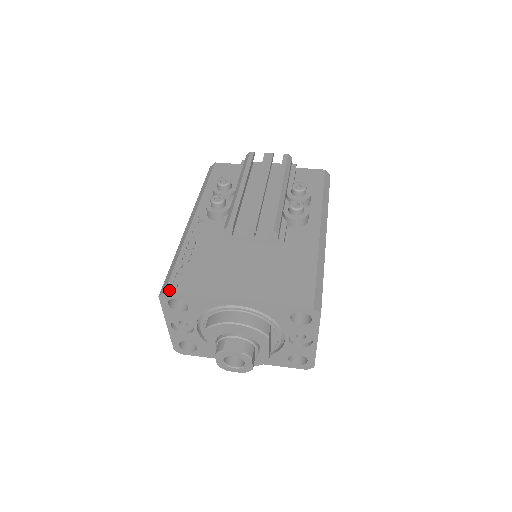
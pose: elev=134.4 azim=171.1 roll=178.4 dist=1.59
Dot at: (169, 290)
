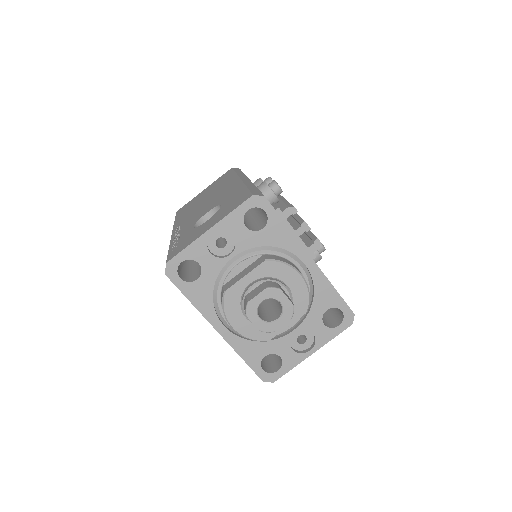
Dot at: occluded
